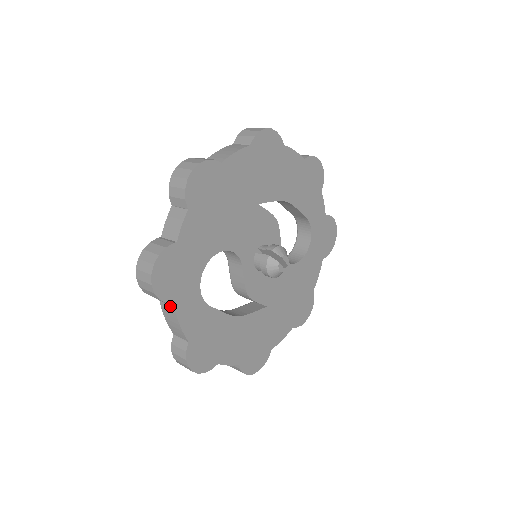
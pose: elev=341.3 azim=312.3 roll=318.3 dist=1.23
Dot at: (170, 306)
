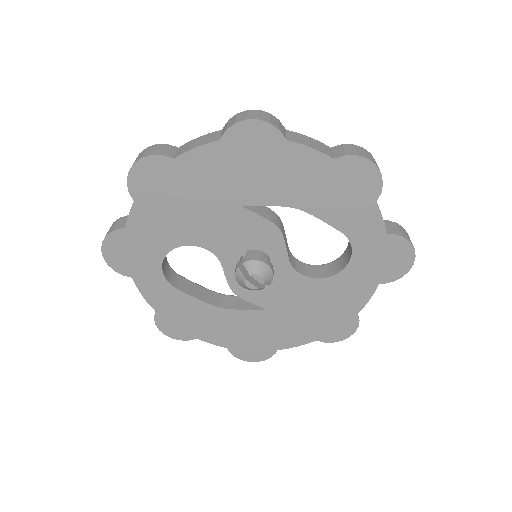
Dot at: occluded
